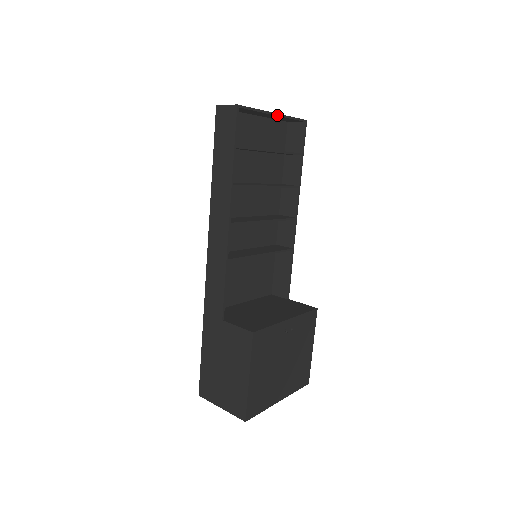
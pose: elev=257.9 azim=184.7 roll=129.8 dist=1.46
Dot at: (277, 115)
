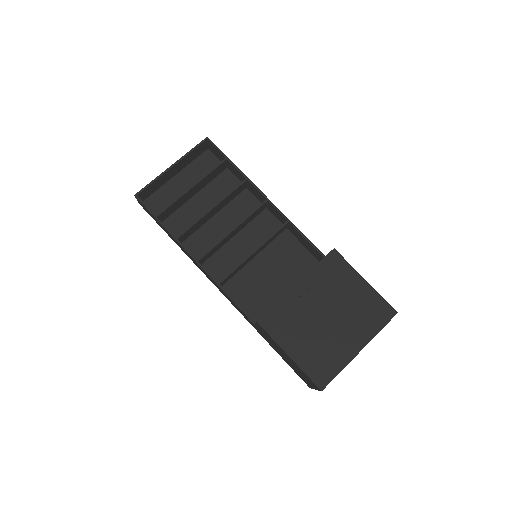
Dot at: (174, 165)
